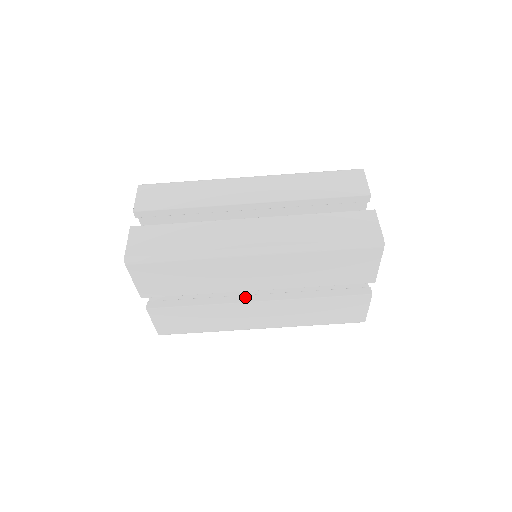
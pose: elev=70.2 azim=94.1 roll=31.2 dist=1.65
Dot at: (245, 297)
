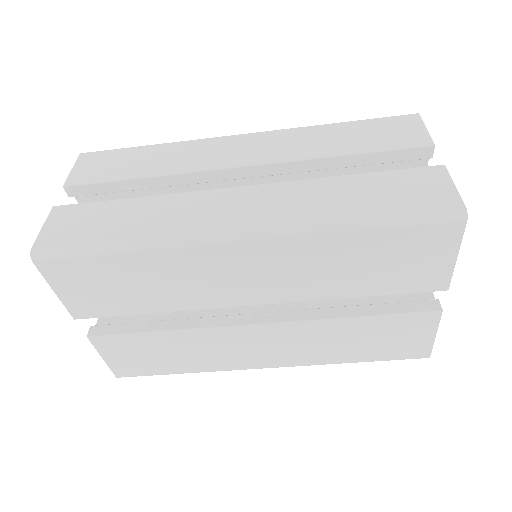
Dot at: (237, 317)
